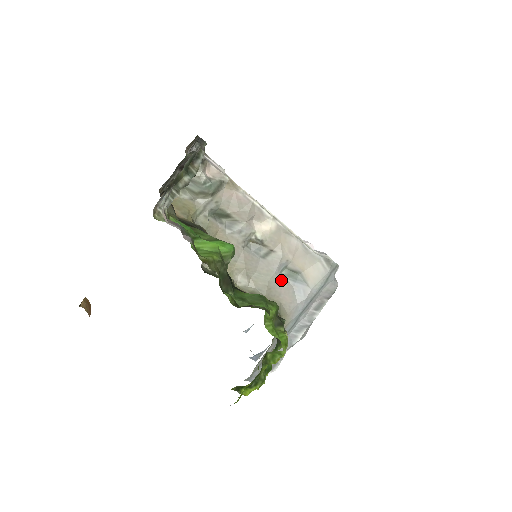
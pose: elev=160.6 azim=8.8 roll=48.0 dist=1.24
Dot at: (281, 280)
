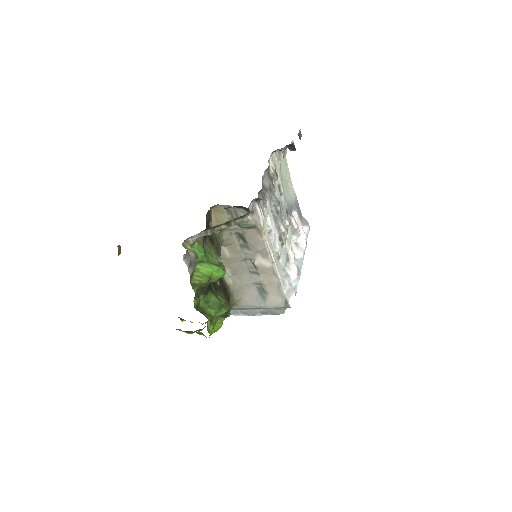
Dot at: (252, 288)
